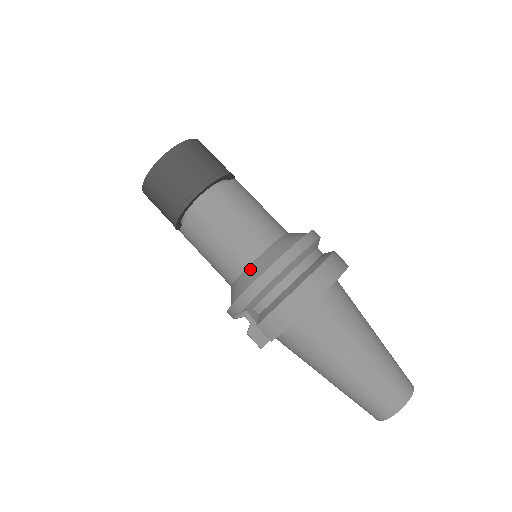
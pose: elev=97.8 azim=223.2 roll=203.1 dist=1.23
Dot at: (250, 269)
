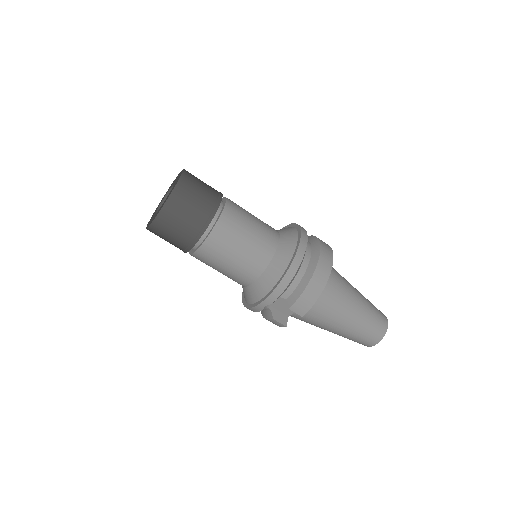
Dot at: (272, 267)
